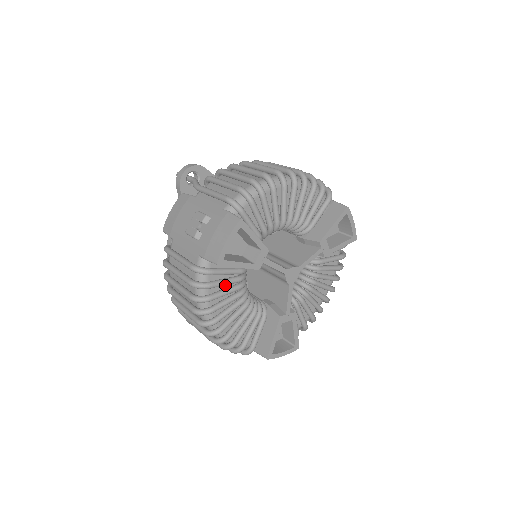
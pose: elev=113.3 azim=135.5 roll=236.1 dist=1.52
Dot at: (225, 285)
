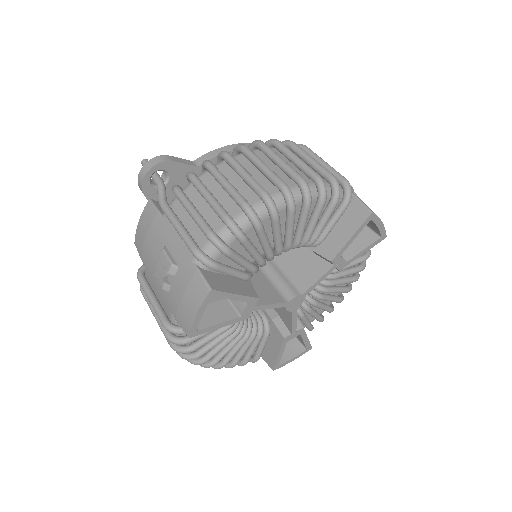
Dot at: occluded
